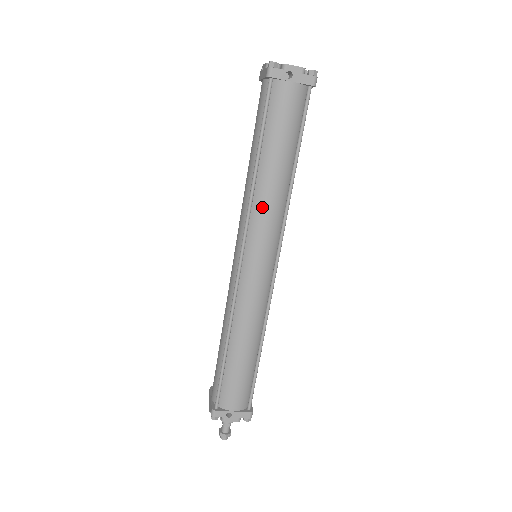
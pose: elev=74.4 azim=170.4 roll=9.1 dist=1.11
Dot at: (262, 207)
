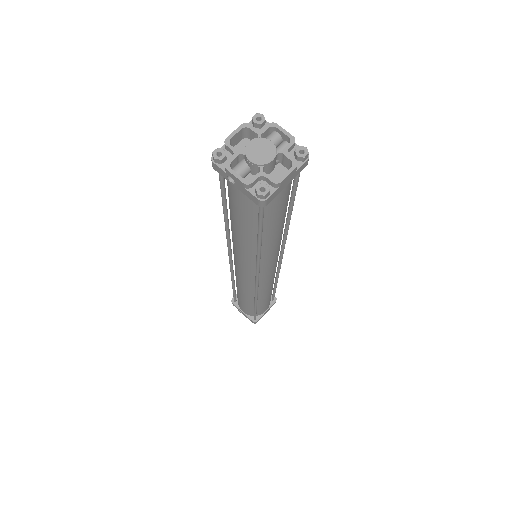
Dot at: (235, 246)
